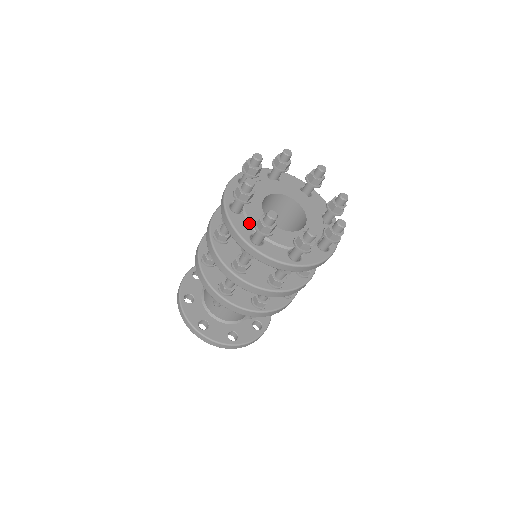
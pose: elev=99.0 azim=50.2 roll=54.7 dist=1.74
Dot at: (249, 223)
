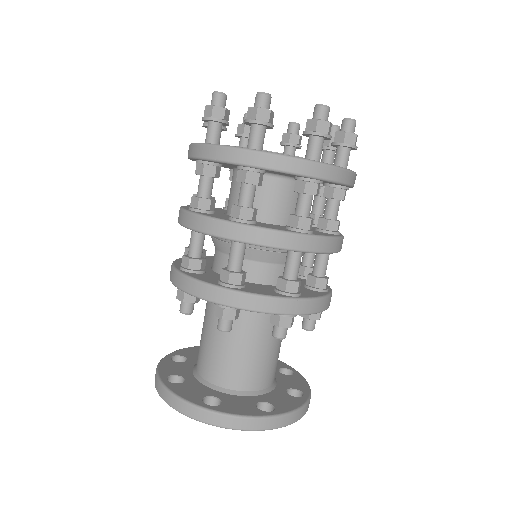
Dot at: occluded
